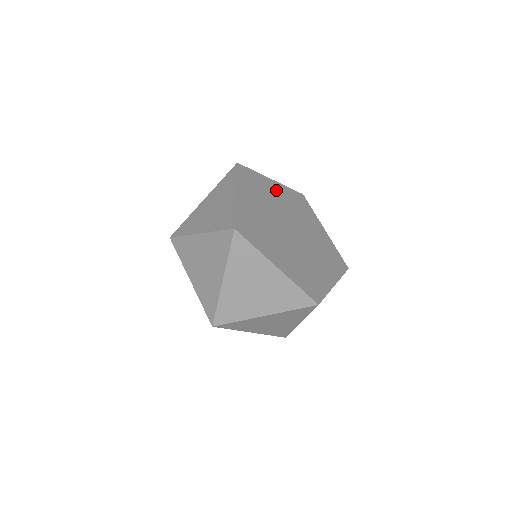
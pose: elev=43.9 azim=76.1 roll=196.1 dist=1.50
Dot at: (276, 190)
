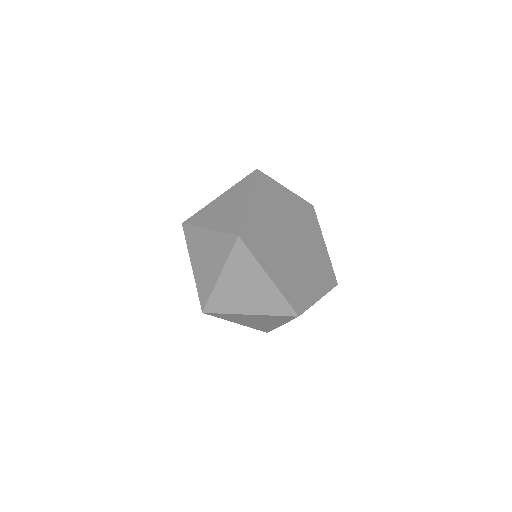
Dot at: (288, 199)
